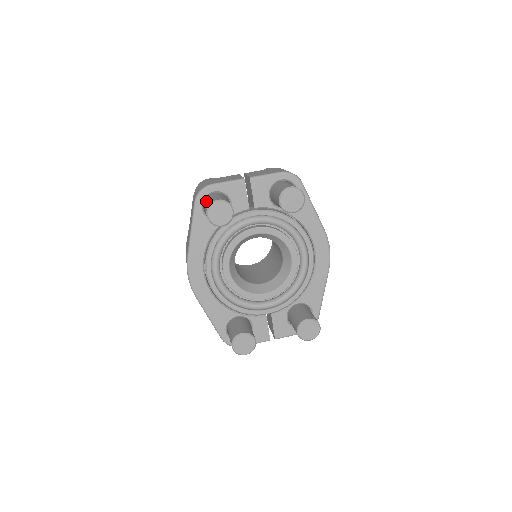
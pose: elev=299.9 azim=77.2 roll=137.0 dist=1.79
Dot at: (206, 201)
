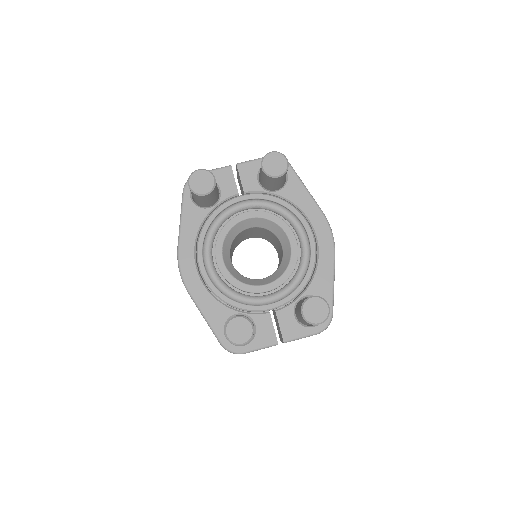
Dot at: occluded
